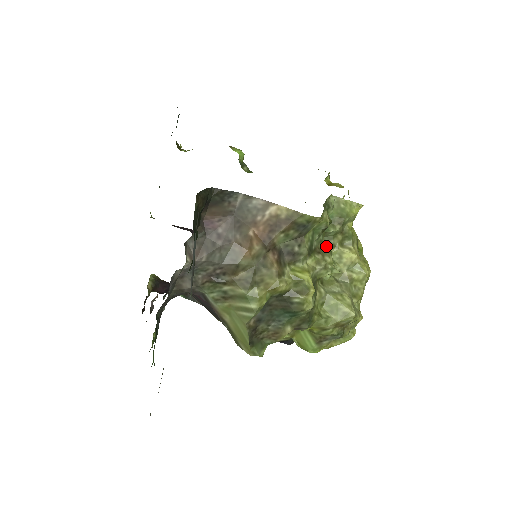
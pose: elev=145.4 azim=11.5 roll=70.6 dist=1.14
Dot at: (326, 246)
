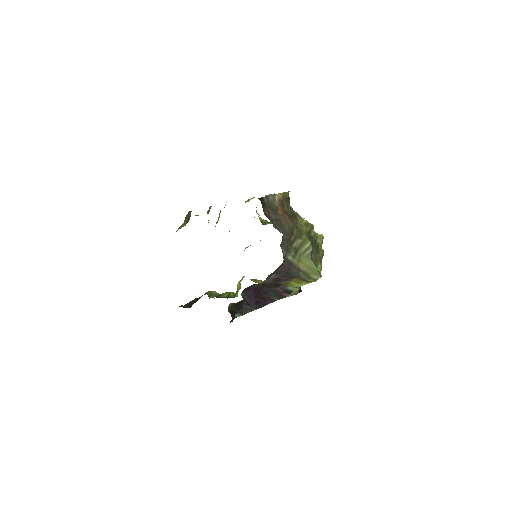
Dot at: occluded
